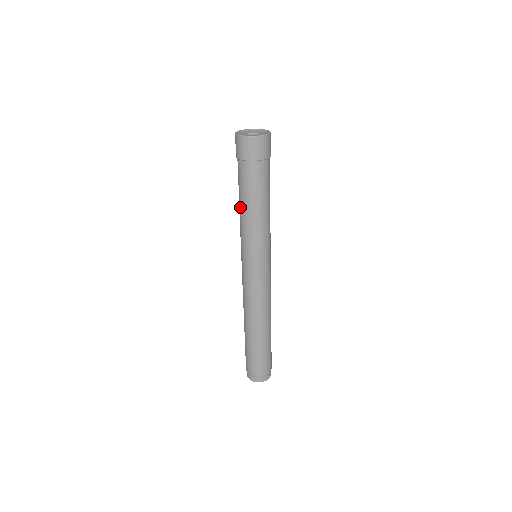
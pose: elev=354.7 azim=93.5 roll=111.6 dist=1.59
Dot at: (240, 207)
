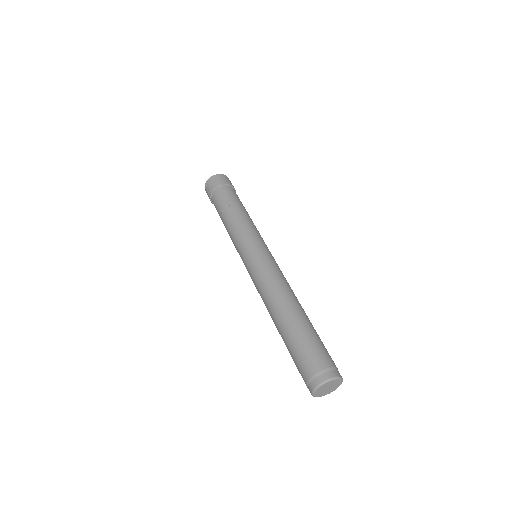
Dot at: (232, 213)
